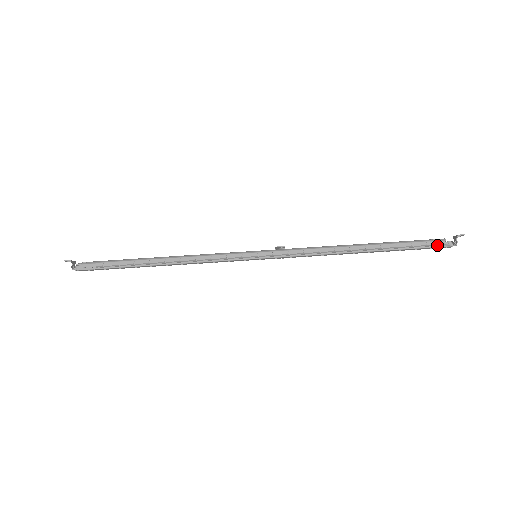
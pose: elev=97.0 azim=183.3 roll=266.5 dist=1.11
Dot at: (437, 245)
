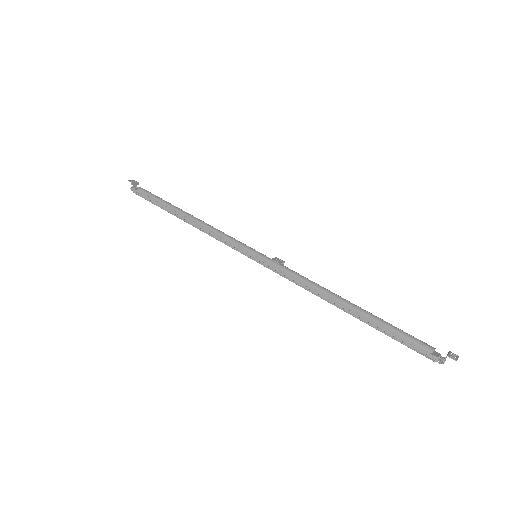
Dot at: (421, 351)
